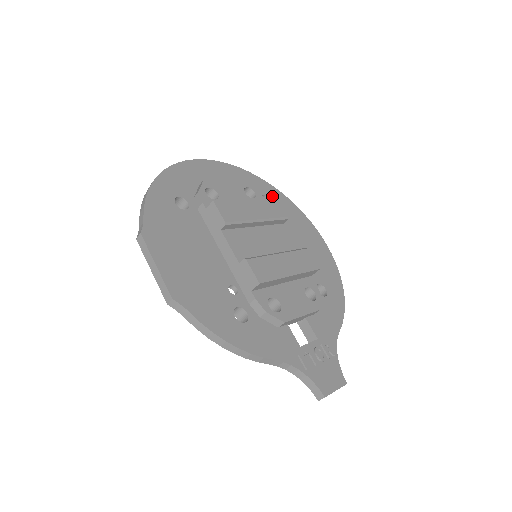
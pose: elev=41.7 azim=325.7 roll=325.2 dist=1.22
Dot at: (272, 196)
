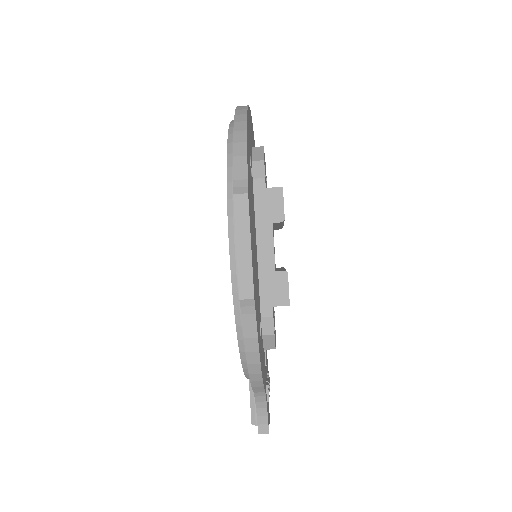
Dot at: occluded
